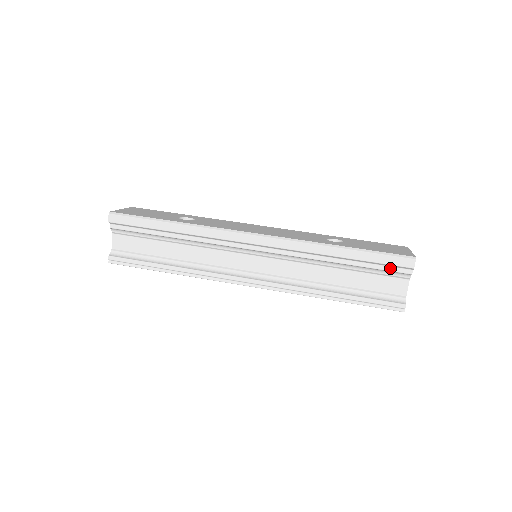
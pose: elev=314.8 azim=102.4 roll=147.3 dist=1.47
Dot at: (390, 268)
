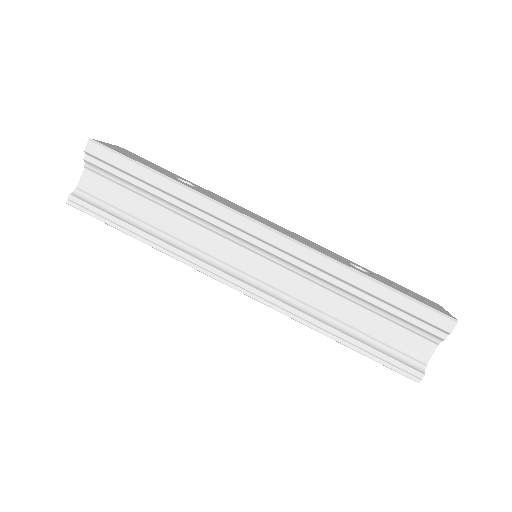
Dot at: (421, 323)
